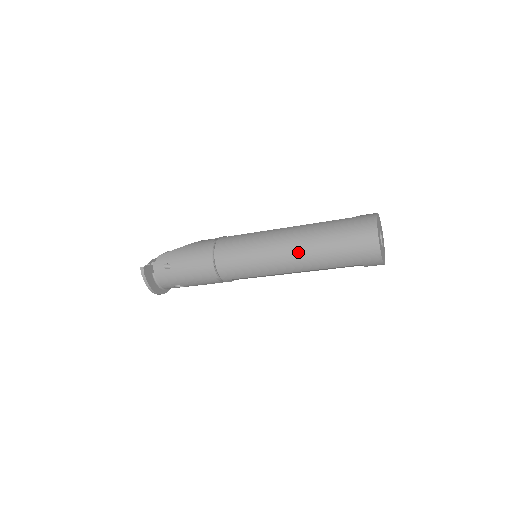
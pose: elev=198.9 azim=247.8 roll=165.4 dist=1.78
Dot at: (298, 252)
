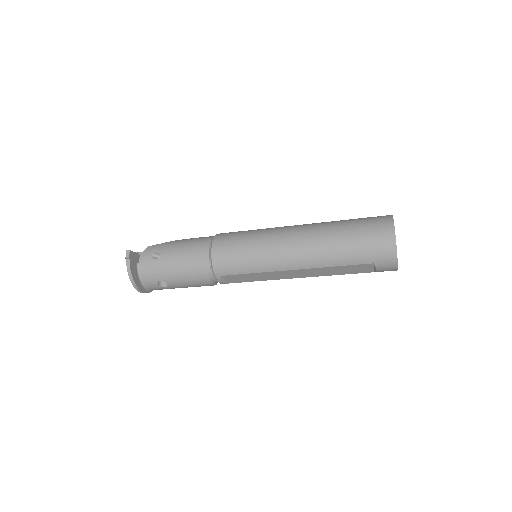
Dot at: (306, 243)
